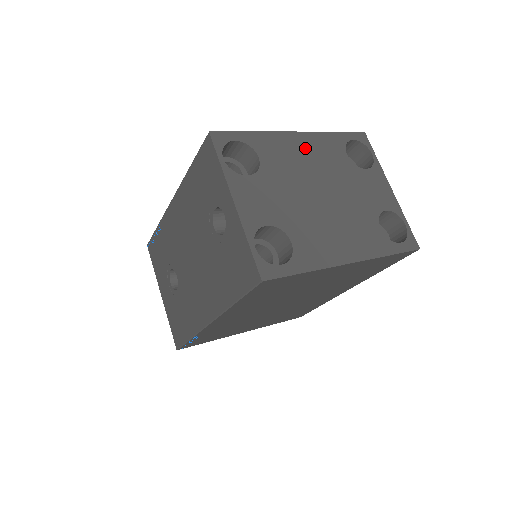
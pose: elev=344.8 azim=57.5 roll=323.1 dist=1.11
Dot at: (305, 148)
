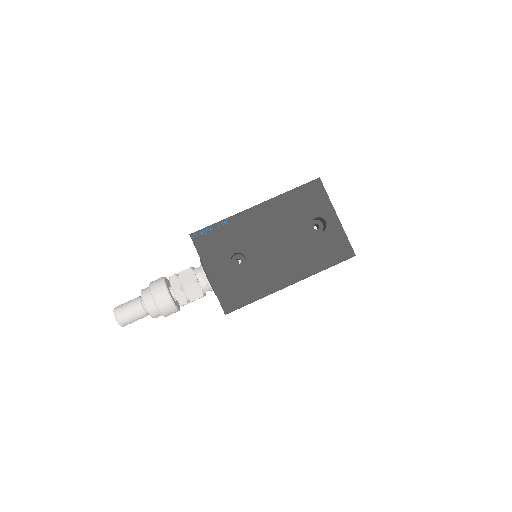
Dot at: occluded
